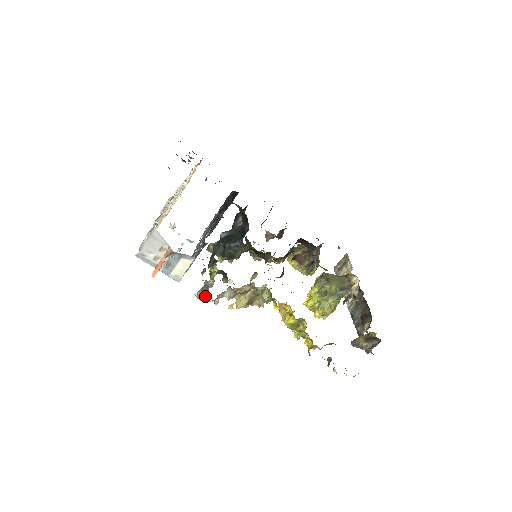
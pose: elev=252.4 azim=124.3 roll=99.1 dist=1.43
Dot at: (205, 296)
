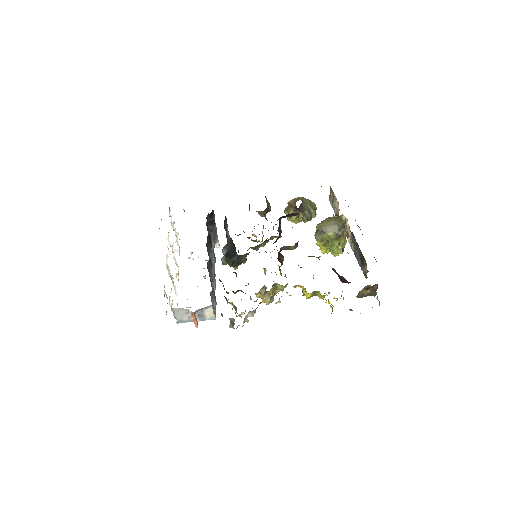
Dot at: (239, 316)
